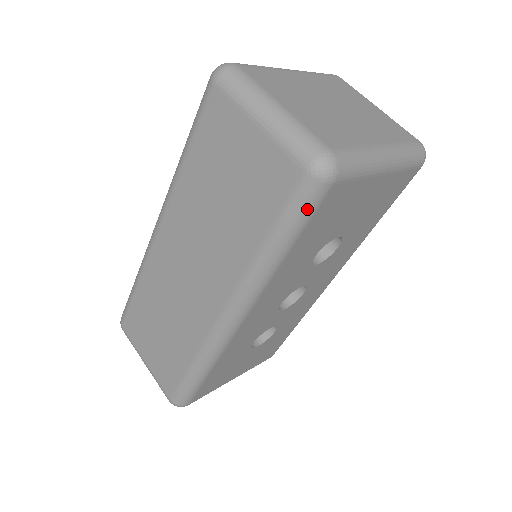
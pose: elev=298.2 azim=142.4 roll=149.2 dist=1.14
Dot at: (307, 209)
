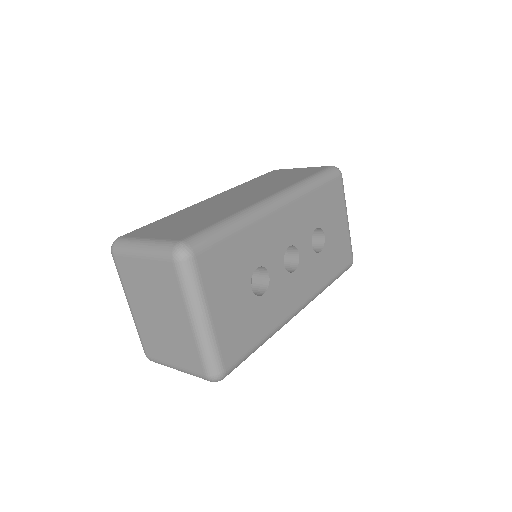
Dot at: (331, 175)
